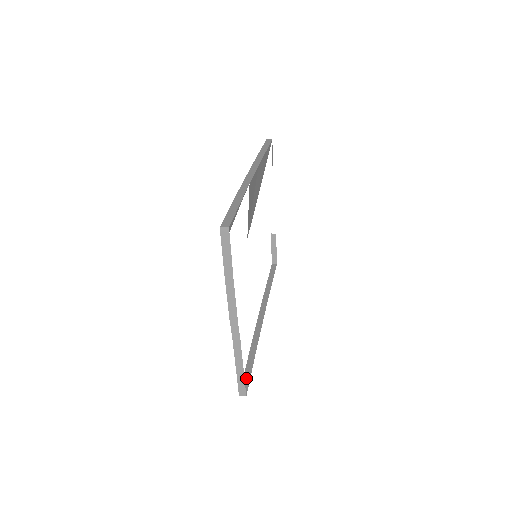
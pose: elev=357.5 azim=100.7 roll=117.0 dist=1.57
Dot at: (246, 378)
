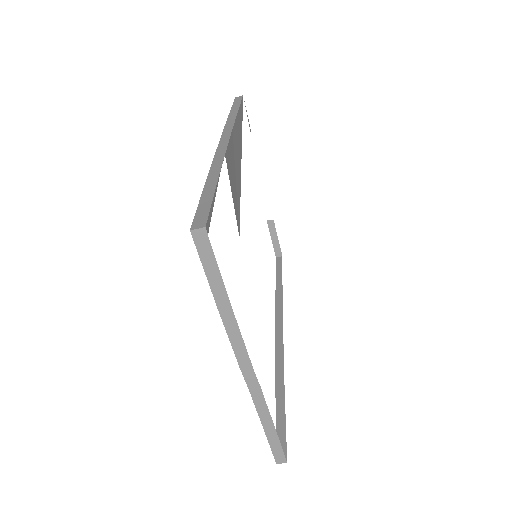
Dot at: (280, 432)
